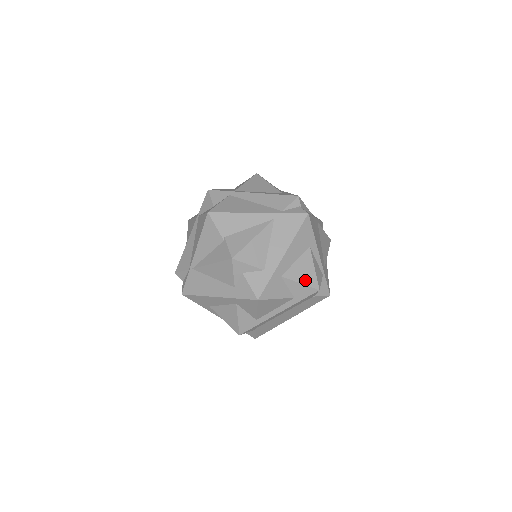
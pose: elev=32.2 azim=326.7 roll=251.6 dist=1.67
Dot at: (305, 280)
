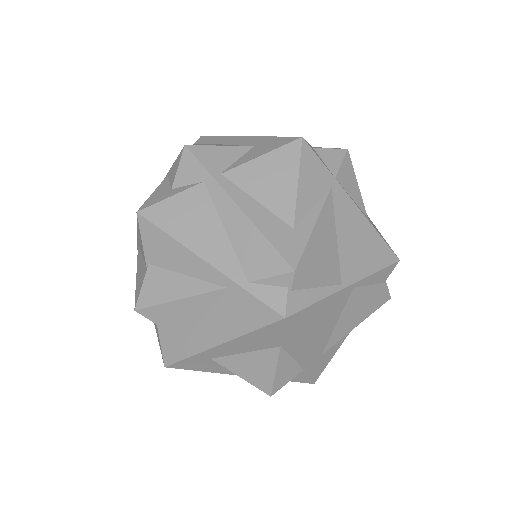
Dot at: (251, 378)
